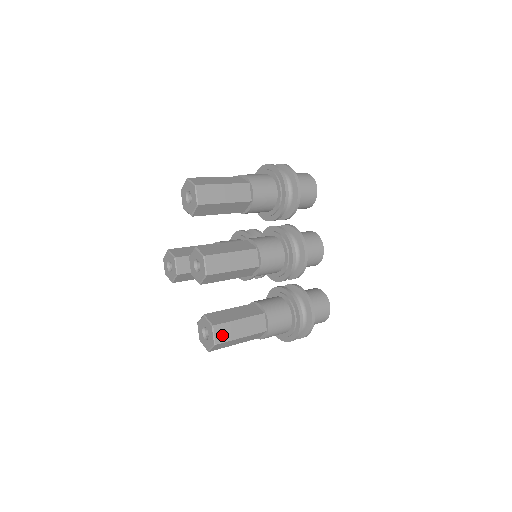
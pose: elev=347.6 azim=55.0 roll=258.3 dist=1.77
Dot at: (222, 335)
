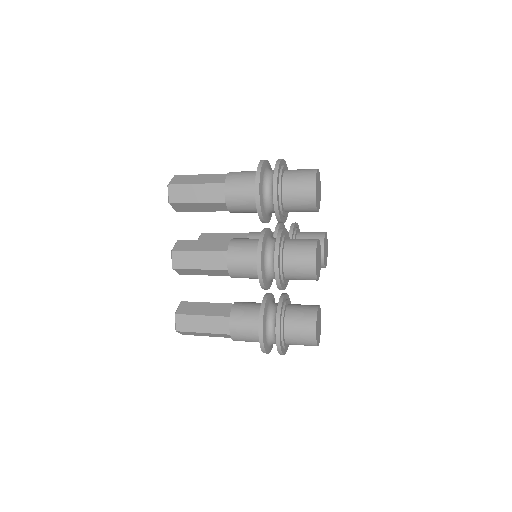
Dot at: (183, 324)
